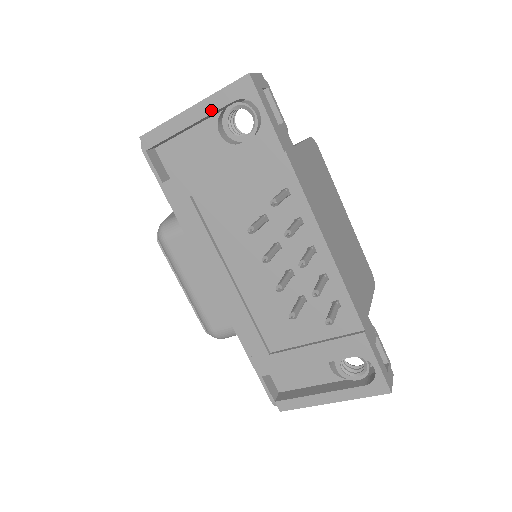
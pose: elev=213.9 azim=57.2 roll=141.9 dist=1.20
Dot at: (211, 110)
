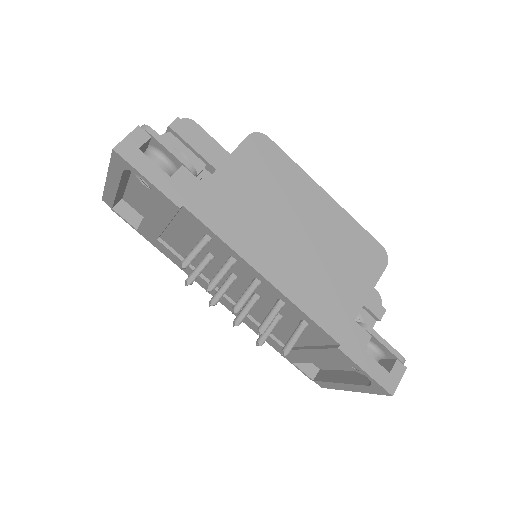
Dot at: (117, 179)
